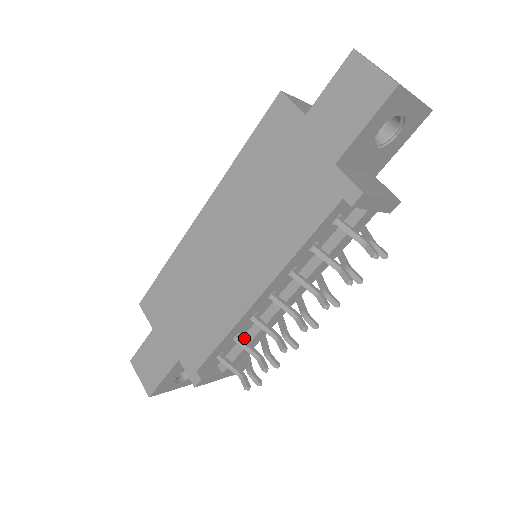
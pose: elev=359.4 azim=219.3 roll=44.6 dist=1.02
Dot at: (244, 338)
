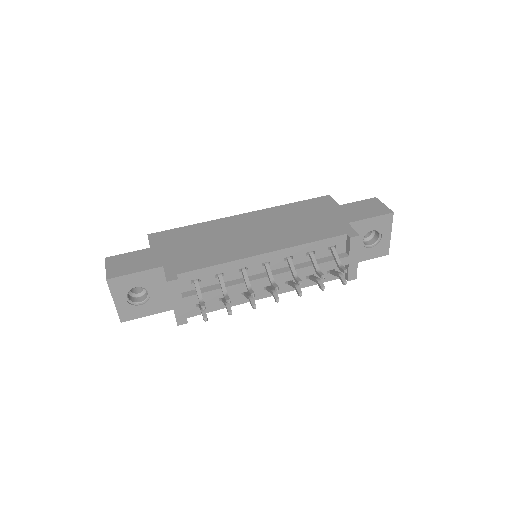
Dot at: occluded
